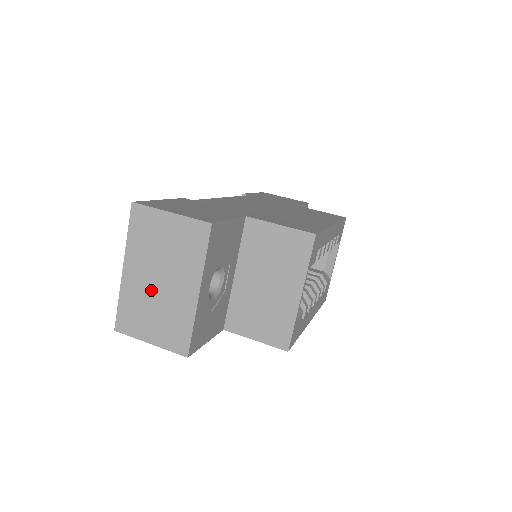
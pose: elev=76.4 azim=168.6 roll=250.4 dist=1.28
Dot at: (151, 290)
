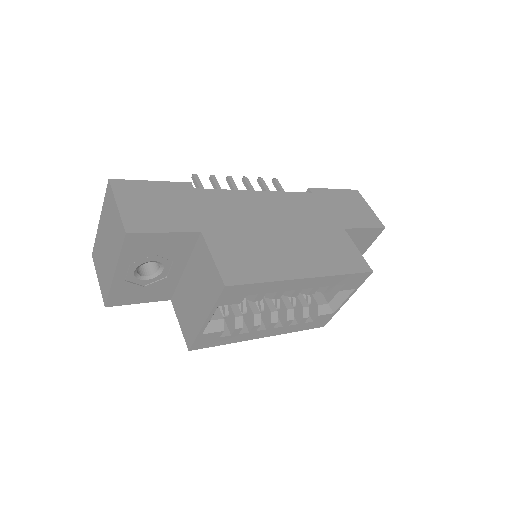
Dot at: (104, 247)
